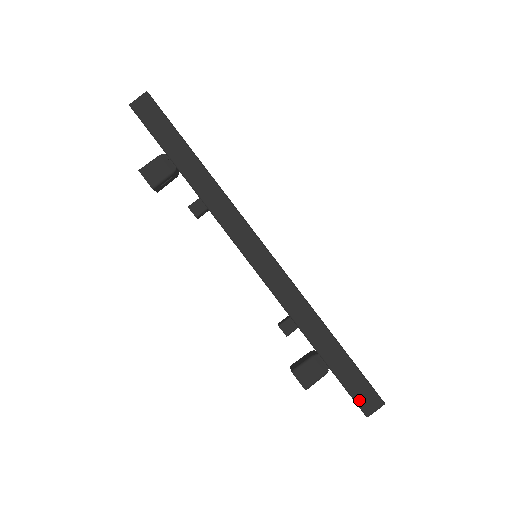
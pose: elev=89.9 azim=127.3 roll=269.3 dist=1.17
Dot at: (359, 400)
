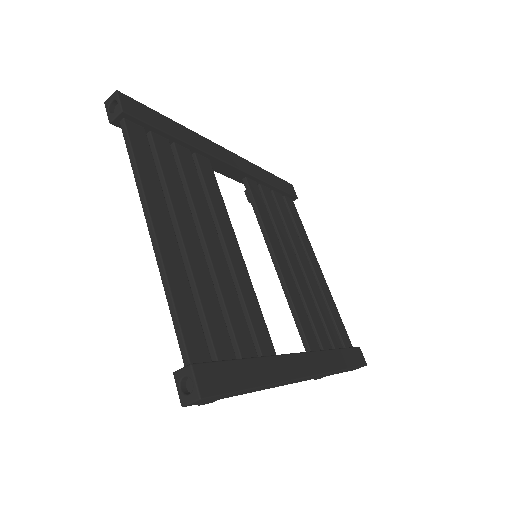
Dot at: (352, 370)
